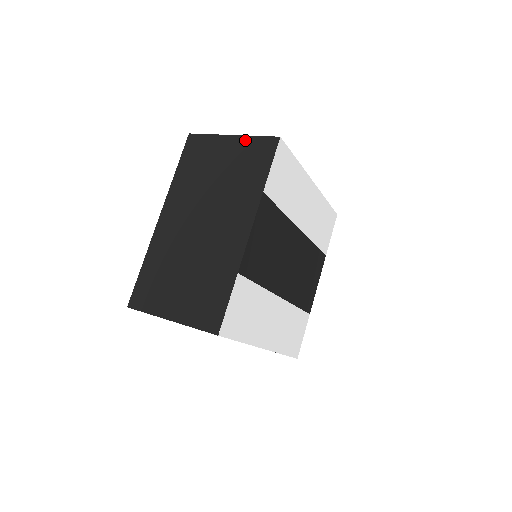
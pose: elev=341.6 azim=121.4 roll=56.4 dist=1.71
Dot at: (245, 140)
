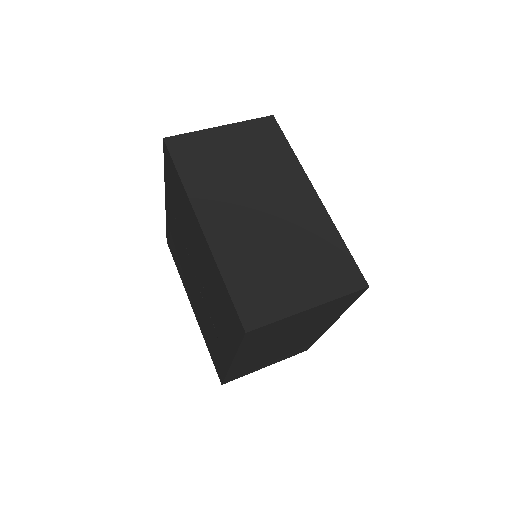
Dot at: (240, 126)
